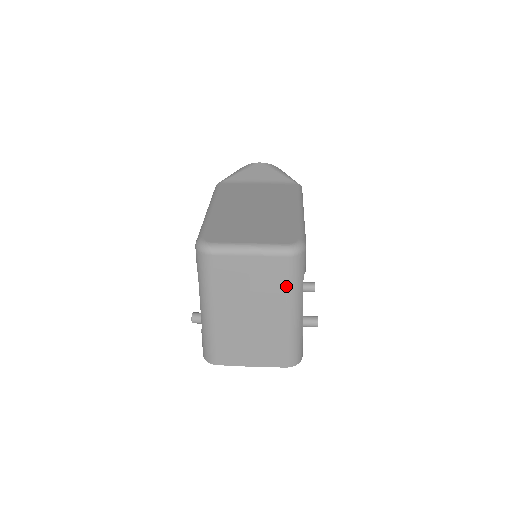
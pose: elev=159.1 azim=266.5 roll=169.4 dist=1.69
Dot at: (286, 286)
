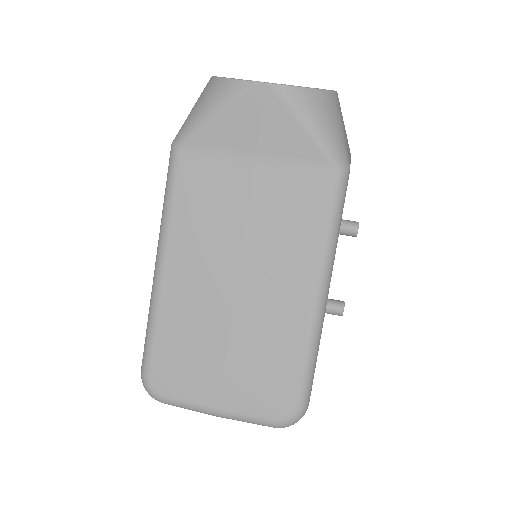
Dot at: occluded
